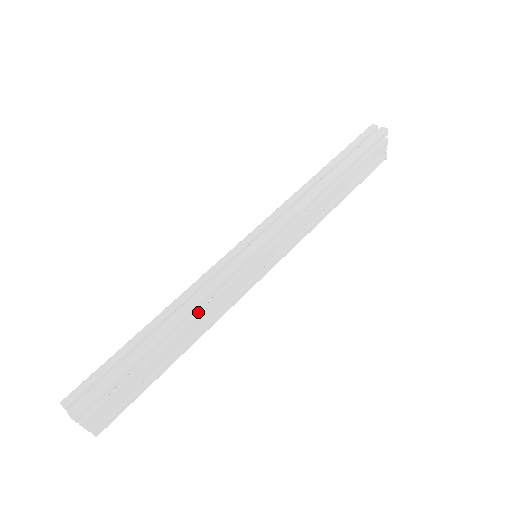
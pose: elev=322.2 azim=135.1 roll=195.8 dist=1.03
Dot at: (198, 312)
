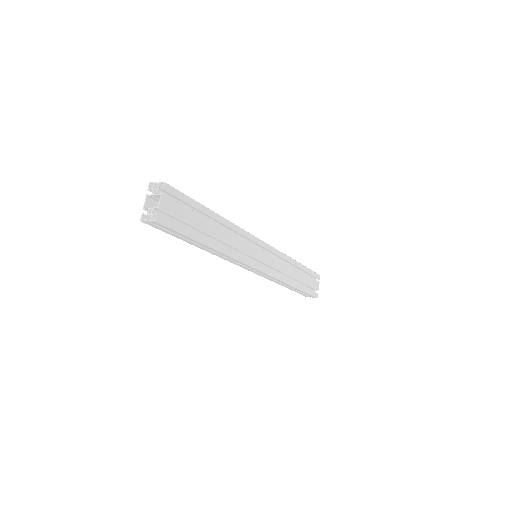
Dot at: (230, 232)
